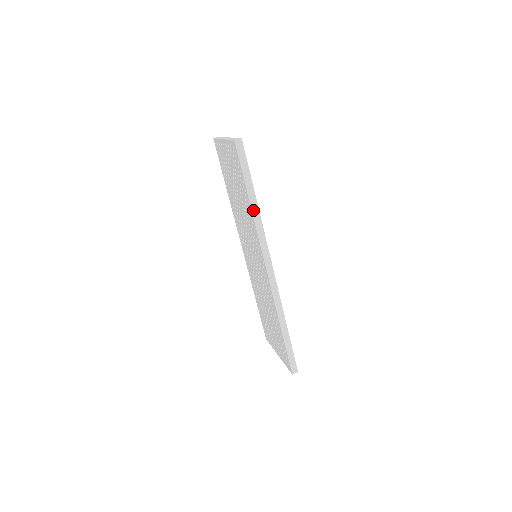
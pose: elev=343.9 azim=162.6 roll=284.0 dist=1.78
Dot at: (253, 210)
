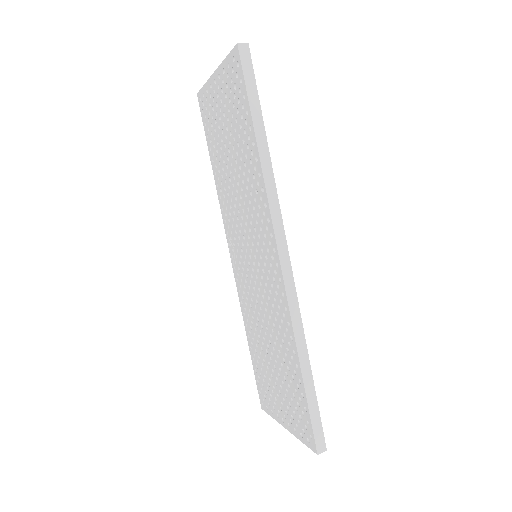
Dot at: (261, 157)
